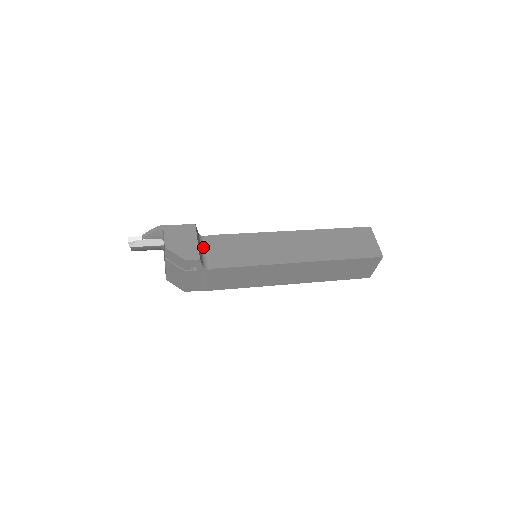
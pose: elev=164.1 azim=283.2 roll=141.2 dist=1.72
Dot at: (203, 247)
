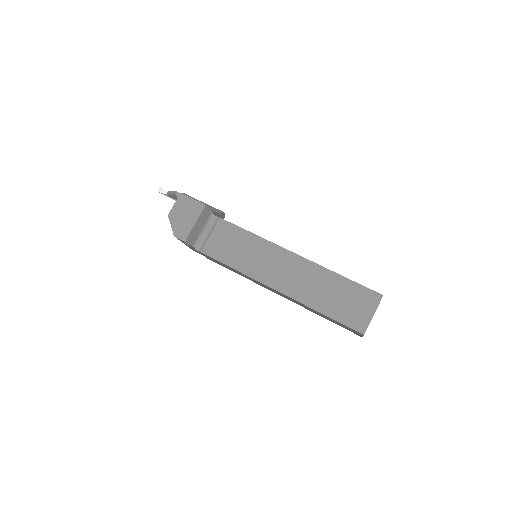
Dot at: (208, 227)
